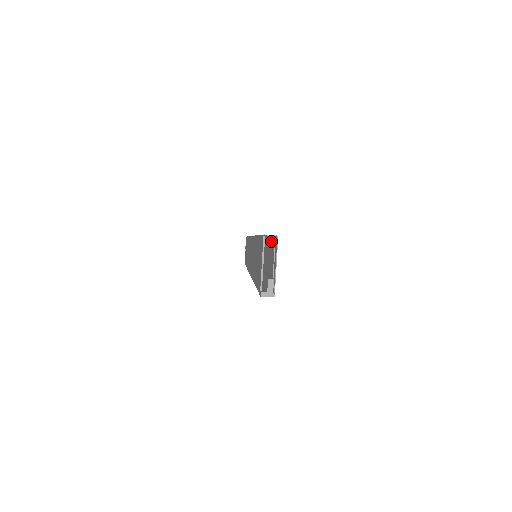
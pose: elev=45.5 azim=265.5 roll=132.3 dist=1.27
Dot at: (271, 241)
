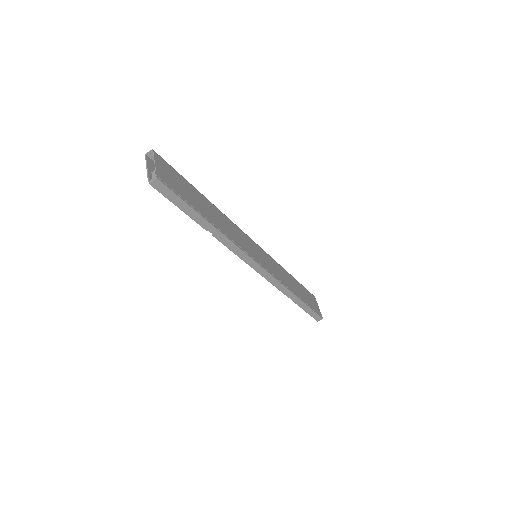
Dot at: (182, 178)
